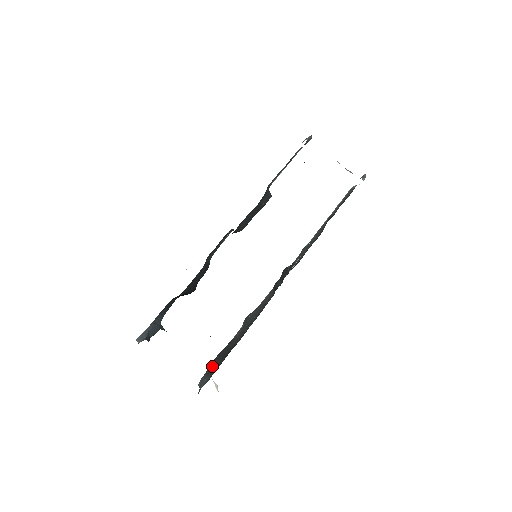
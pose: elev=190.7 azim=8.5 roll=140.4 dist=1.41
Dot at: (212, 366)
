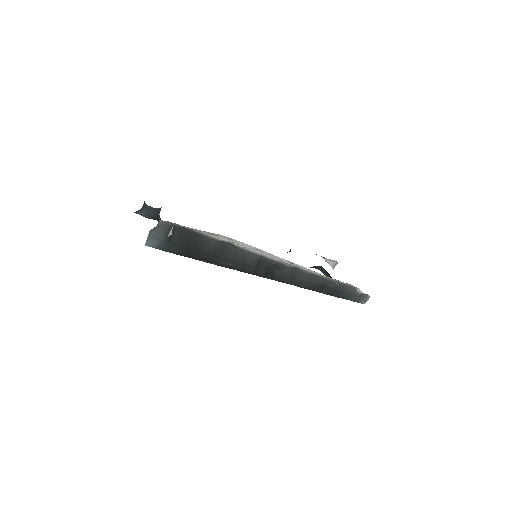
Dot at: (175, 238)
